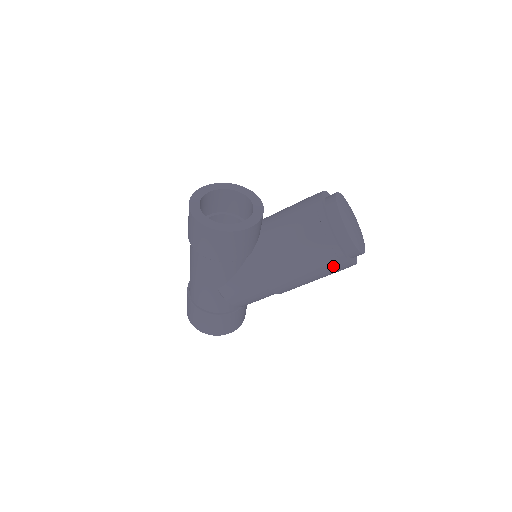
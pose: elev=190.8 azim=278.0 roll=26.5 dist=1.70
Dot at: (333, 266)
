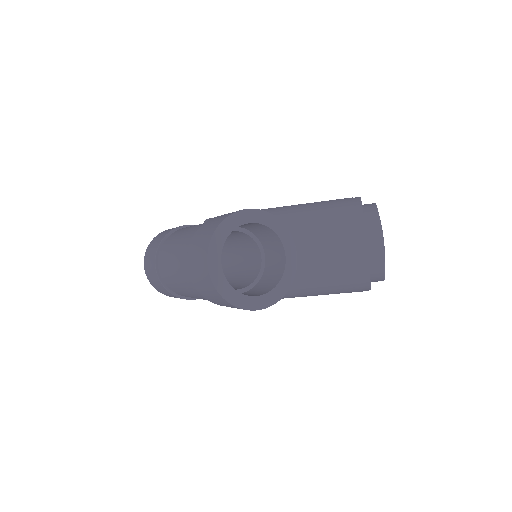
Dot at: occluded
